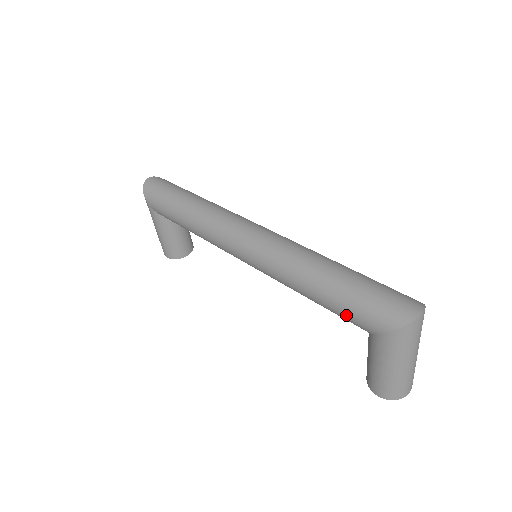
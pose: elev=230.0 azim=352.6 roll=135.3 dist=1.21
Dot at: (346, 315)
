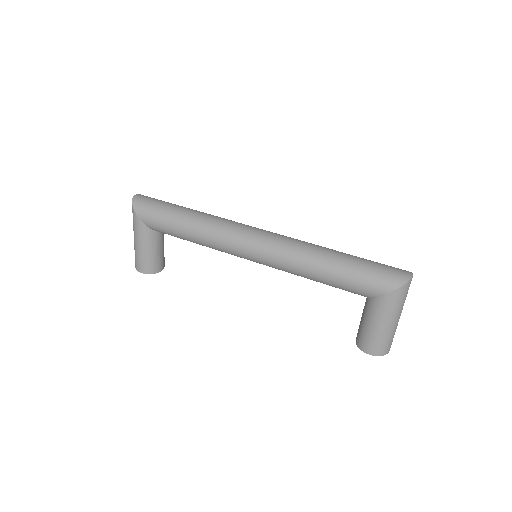
Dot at: (355, 285)
